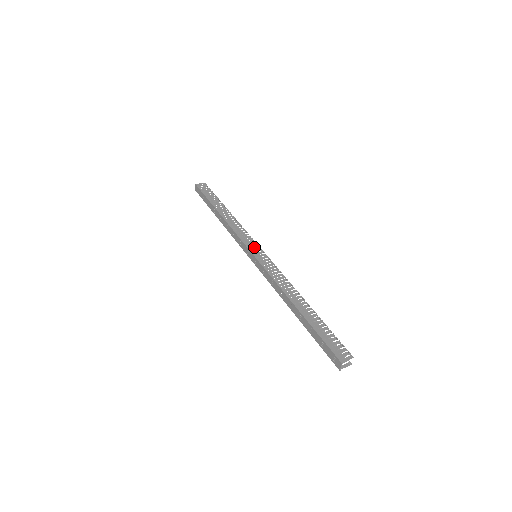
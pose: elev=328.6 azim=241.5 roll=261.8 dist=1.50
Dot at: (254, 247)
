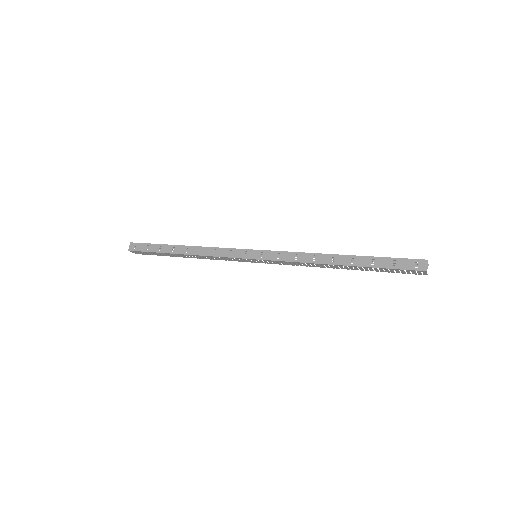
Dot at: (242, 261)
